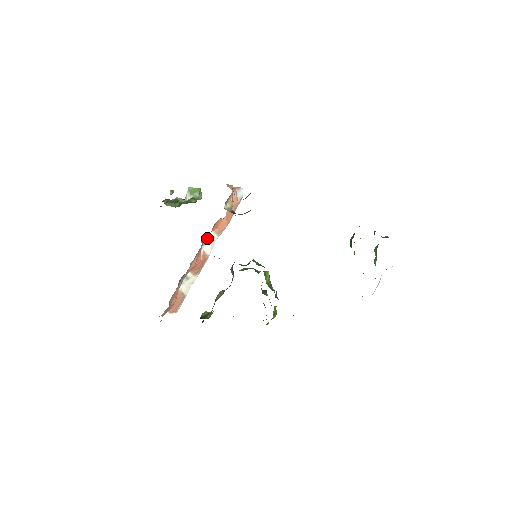
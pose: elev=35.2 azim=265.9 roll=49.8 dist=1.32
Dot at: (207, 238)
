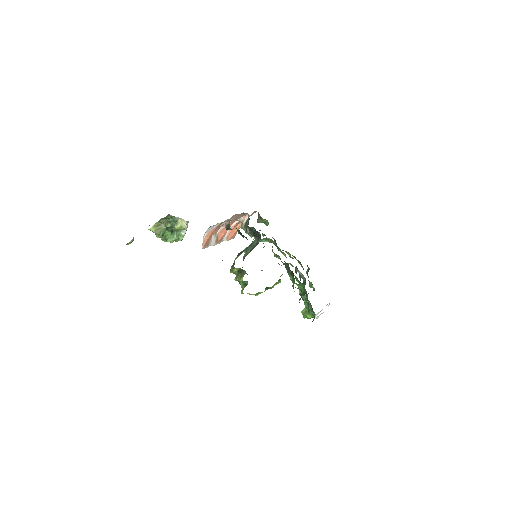
Dot at: occluded
